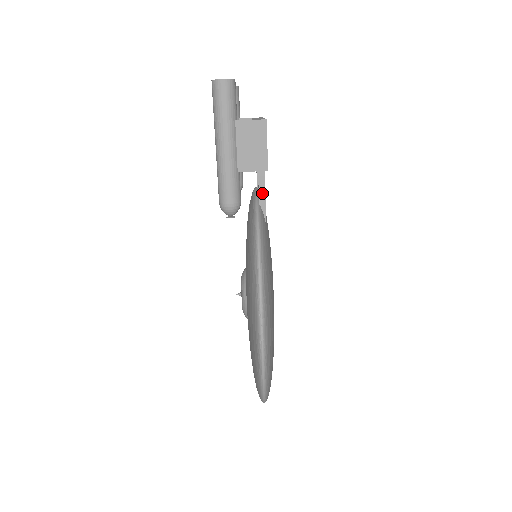
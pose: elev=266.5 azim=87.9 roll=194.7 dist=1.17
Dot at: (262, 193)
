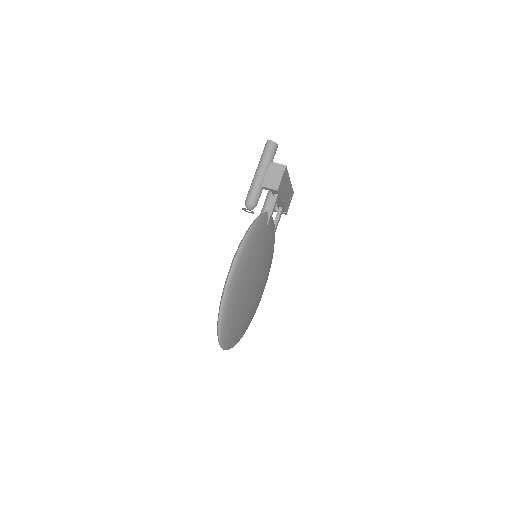
Dot at: (271, 208)
